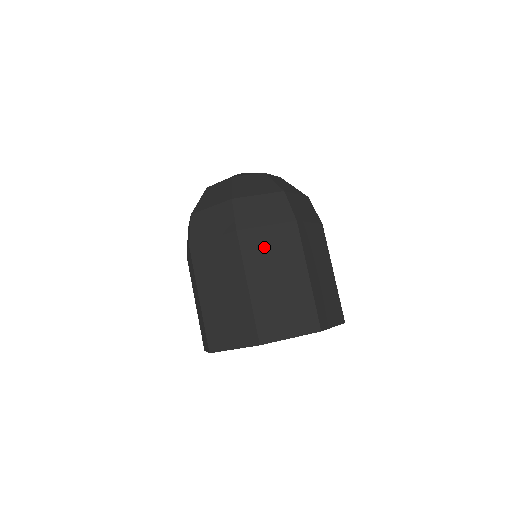
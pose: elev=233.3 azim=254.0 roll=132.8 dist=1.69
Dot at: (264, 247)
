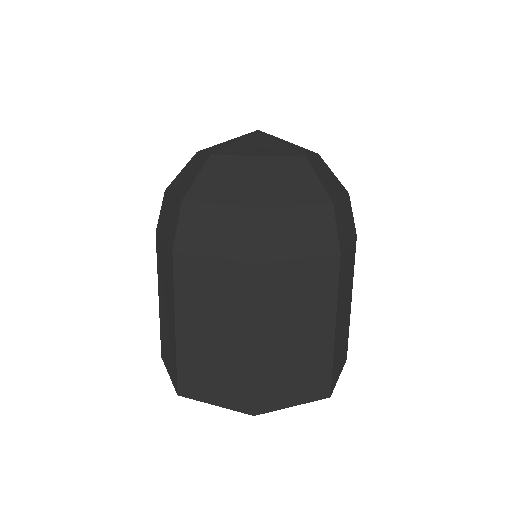
Dot at: (289, 290)
